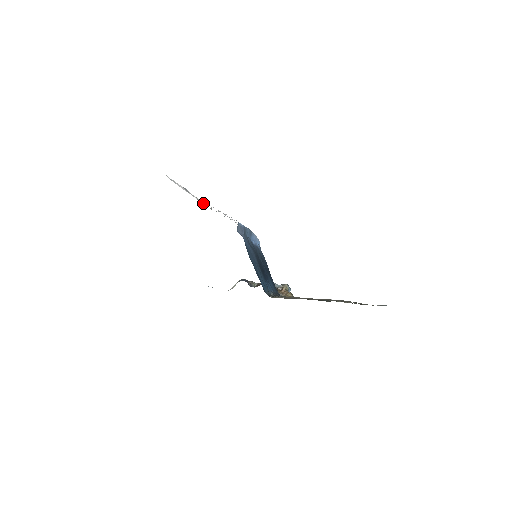
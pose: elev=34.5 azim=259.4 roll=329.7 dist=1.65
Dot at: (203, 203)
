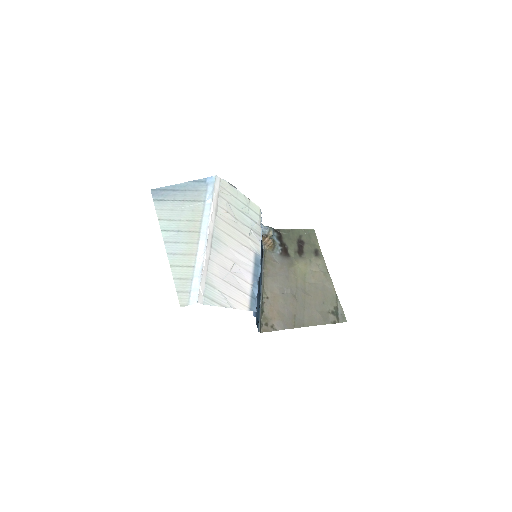
Dot at: (216, 213)
